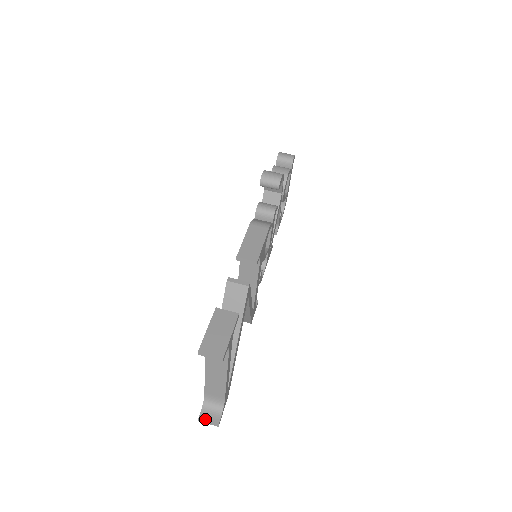
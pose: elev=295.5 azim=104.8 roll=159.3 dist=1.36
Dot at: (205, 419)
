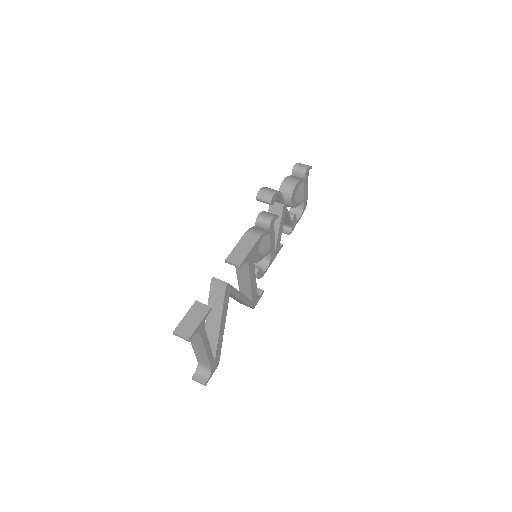
Dot at: (196, 379)
